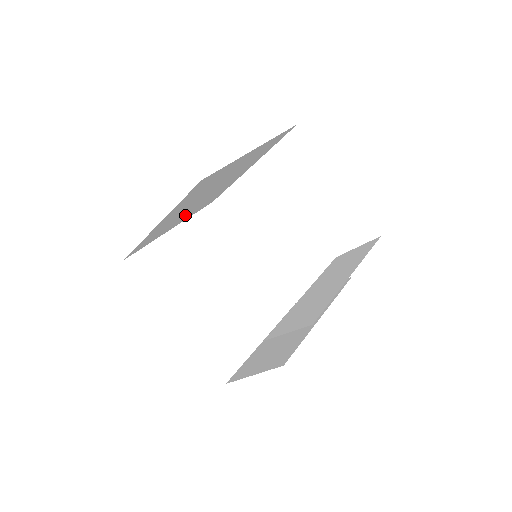
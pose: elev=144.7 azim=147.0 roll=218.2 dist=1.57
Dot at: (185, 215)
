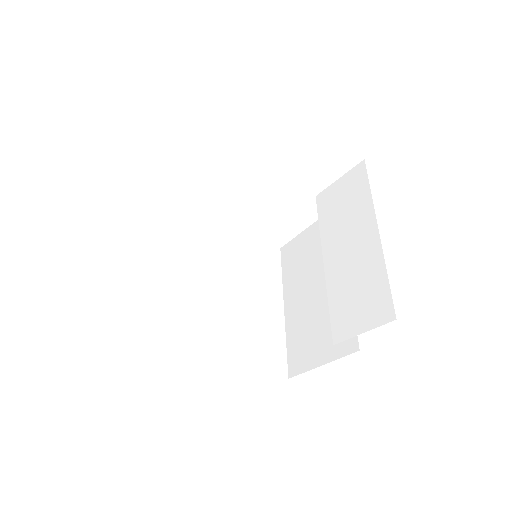
Dot at: occluded
